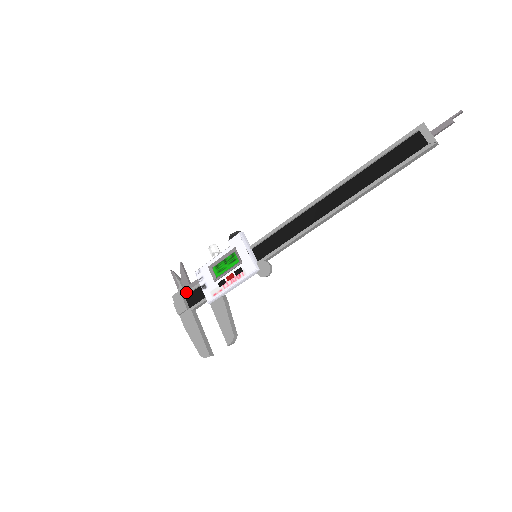
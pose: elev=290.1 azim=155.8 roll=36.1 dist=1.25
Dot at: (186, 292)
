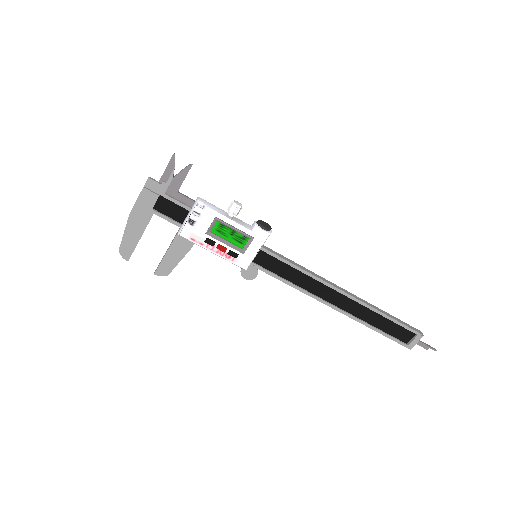
Dot at: (168, 196)
